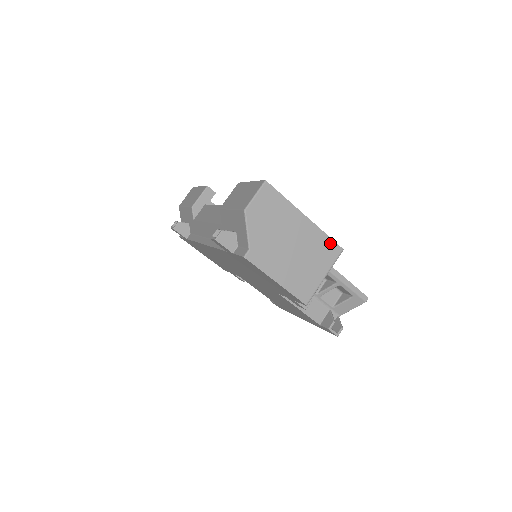
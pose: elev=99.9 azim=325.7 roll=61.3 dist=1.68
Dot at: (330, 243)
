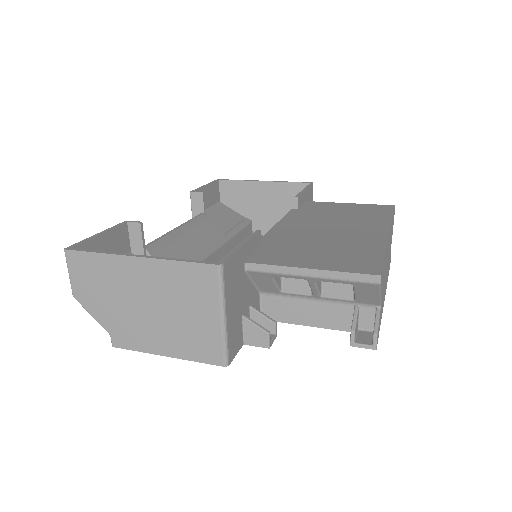
Dot at: (193, 269)
